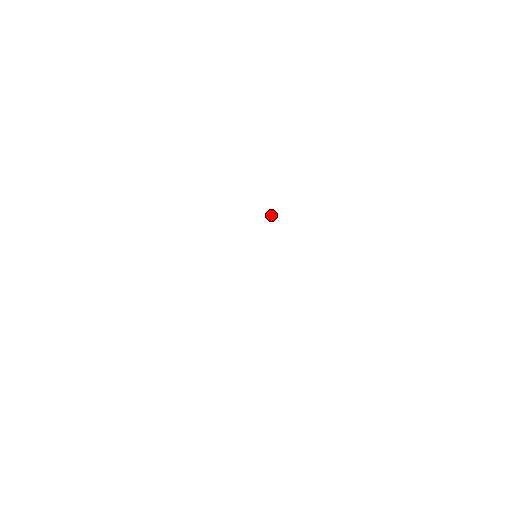
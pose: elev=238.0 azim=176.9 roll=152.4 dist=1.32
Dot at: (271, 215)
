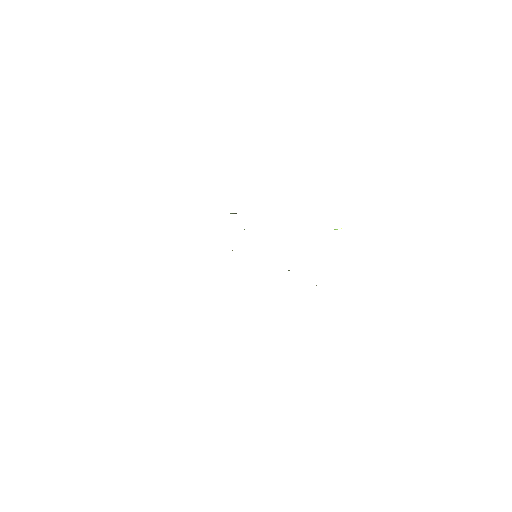
Dot at: occluded
